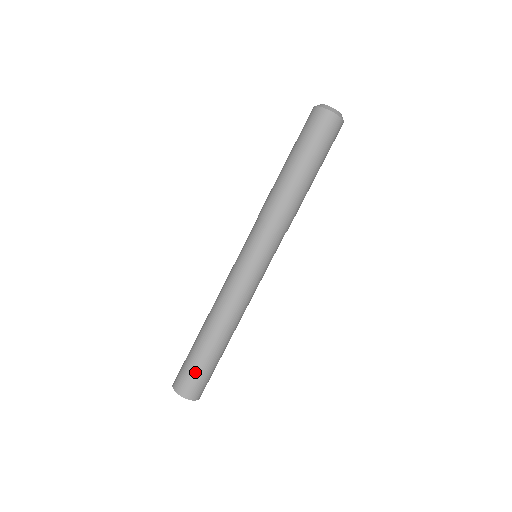
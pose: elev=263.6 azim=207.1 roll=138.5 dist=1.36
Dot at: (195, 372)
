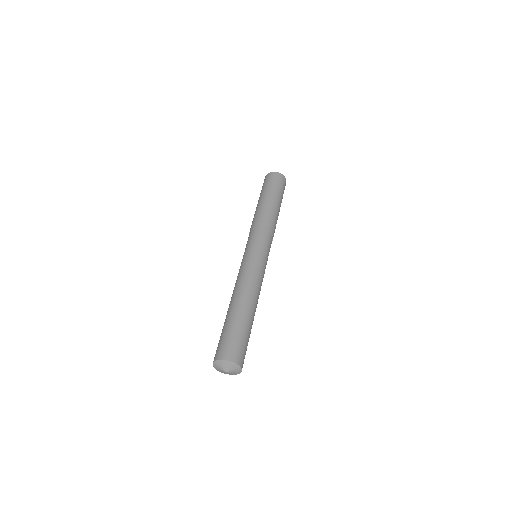
Dot at: (236, 337)
